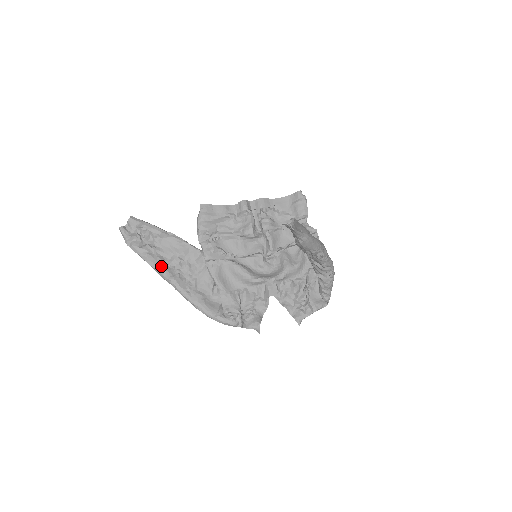
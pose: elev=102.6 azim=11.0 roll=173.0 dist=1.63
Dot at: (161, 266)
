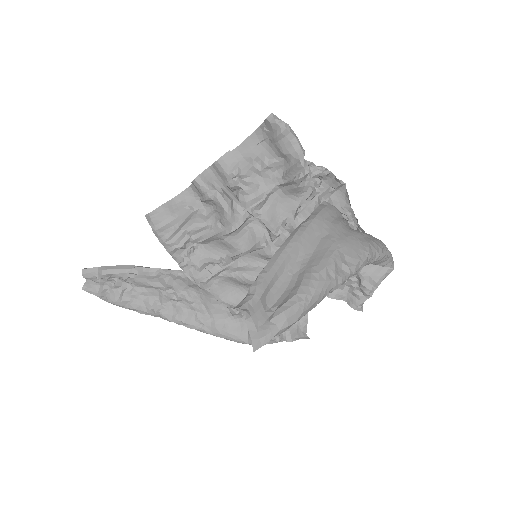
Dot at: (154, 312)
